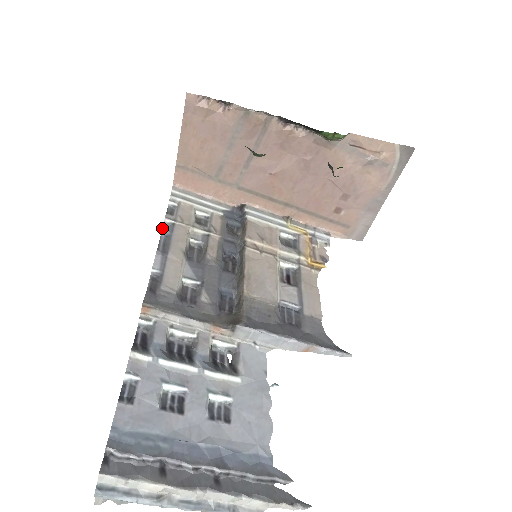
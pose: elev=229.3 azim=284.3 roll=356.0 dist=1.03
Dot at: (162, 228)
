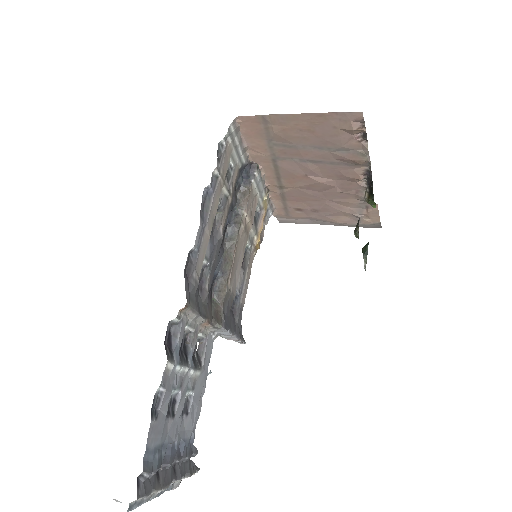
Dot at: (211, 183)
